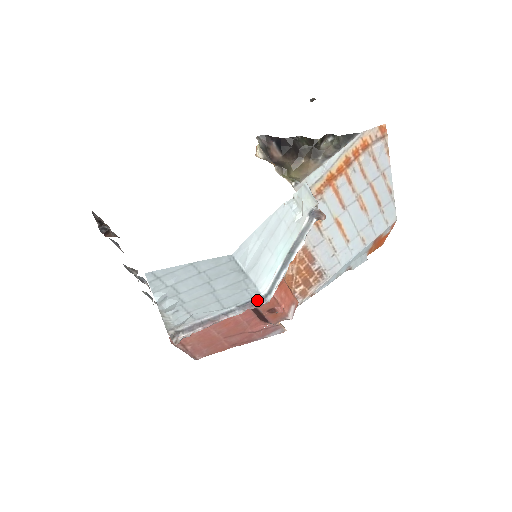
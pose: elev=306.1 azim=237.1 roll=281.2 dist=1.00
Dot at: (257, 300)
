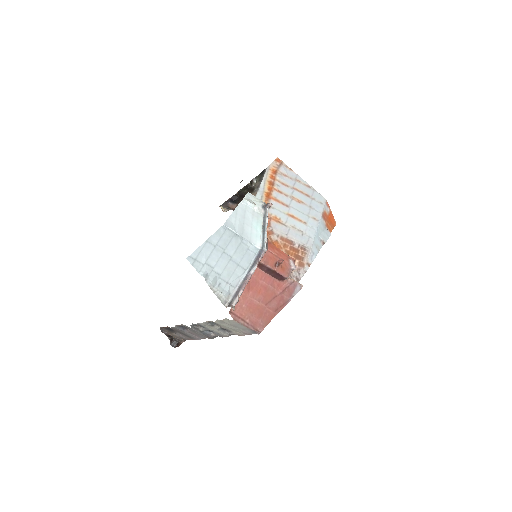
Dot at: (259, 254)
